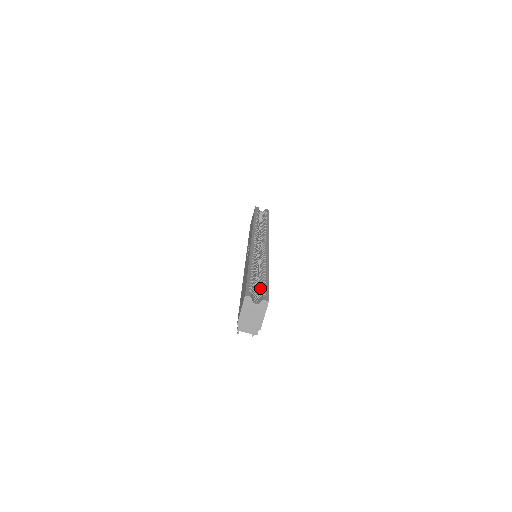
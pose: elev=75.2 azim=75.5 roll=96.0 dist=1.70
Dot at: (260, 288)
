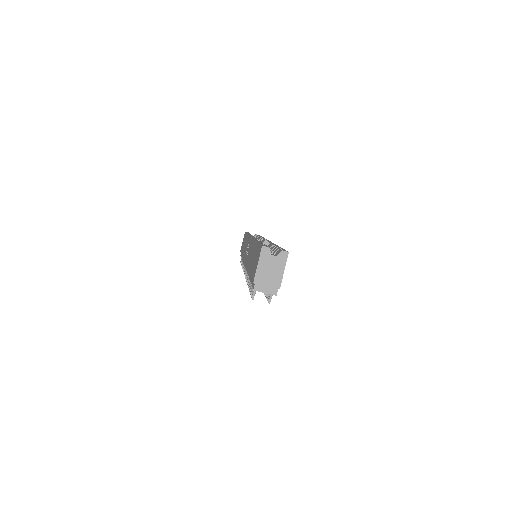
Dot at: (274, 250)
